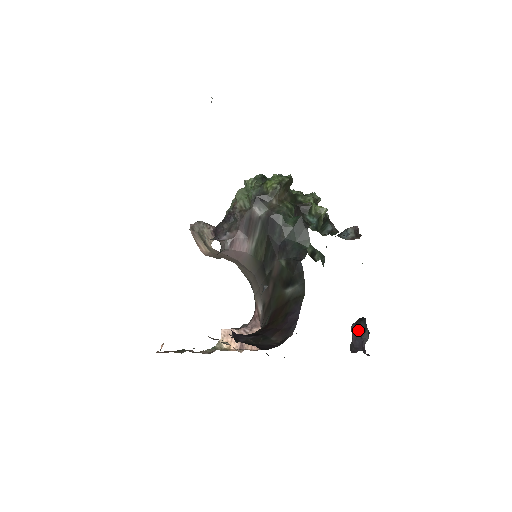
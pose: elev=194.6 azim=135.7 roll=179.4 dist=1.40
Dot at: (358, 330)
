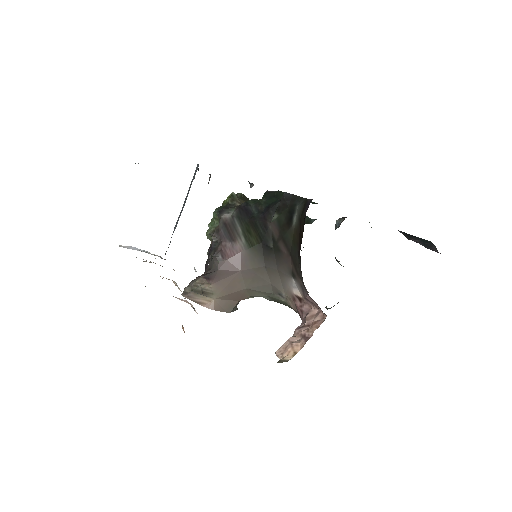
Dot at: occluded
